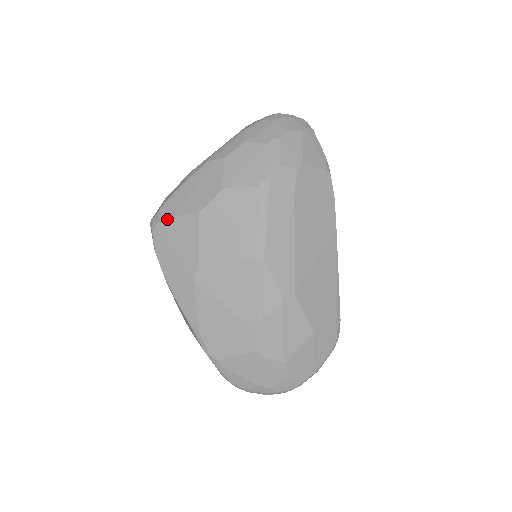
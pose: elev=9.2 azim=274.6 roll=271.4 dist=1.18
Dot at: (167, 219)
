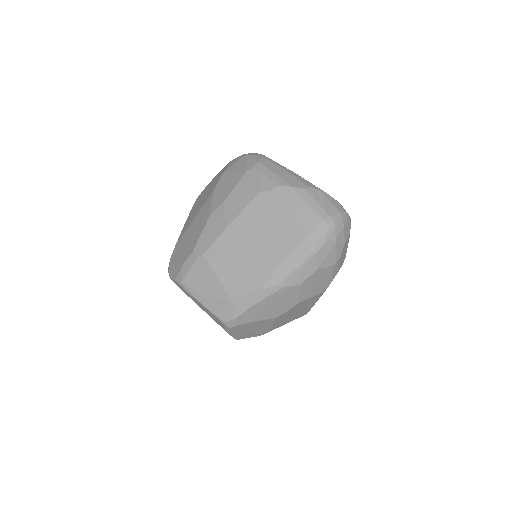
Dot at: (246, 324)
